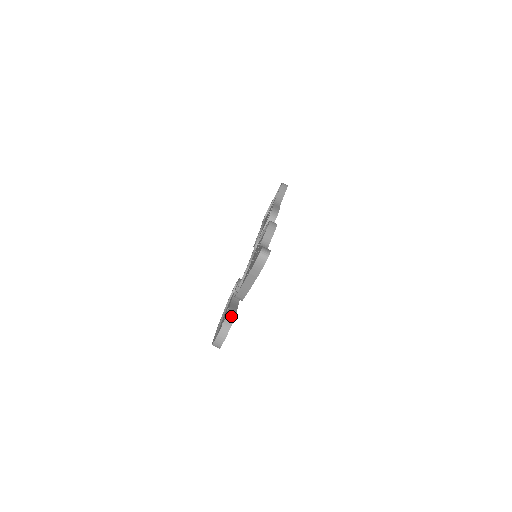
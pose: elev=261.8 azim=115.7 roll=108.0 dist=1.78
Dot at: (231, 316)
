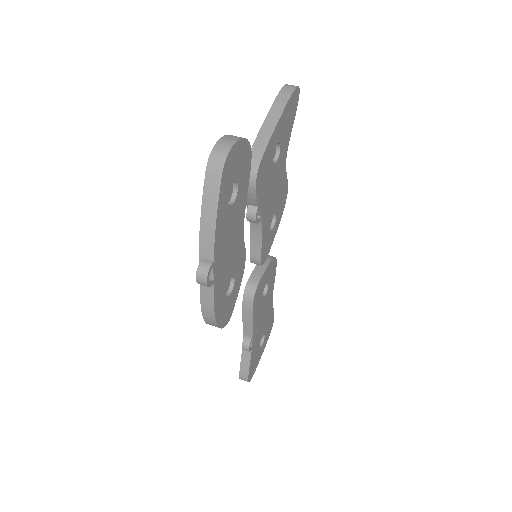
Dot at: occluded
